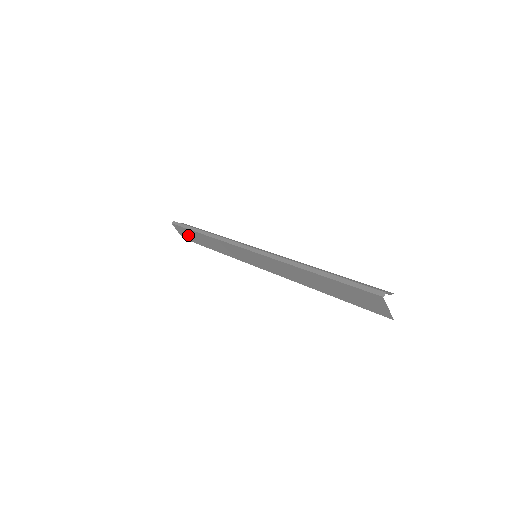
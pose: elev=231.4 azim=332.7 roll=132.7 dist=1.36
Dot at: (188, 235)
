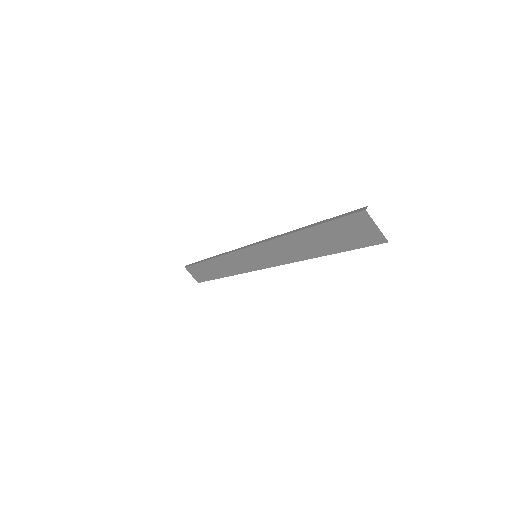
Dot at: (200, 273)
